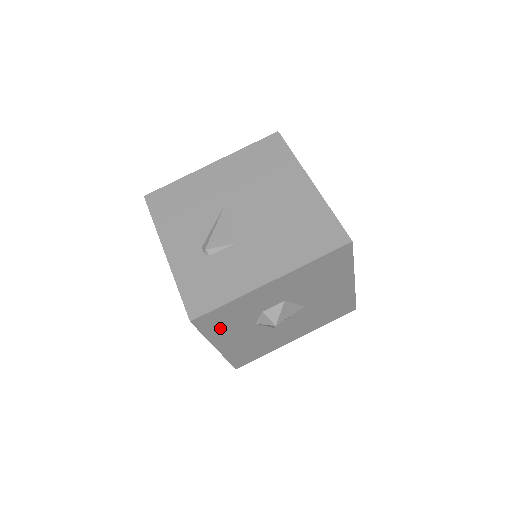
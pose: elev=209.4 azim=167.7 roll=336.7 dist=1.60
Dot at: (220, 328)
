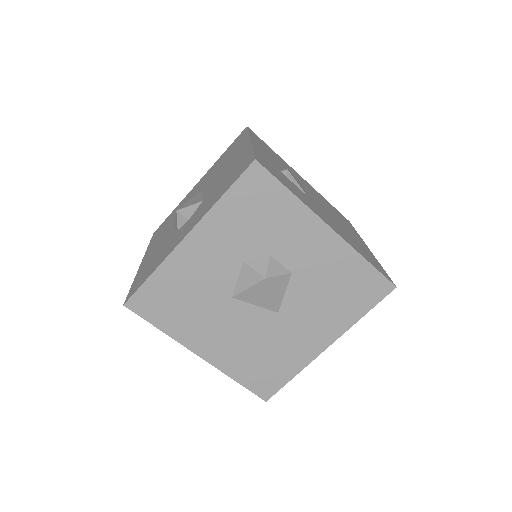
Dot at: (236, 213)
